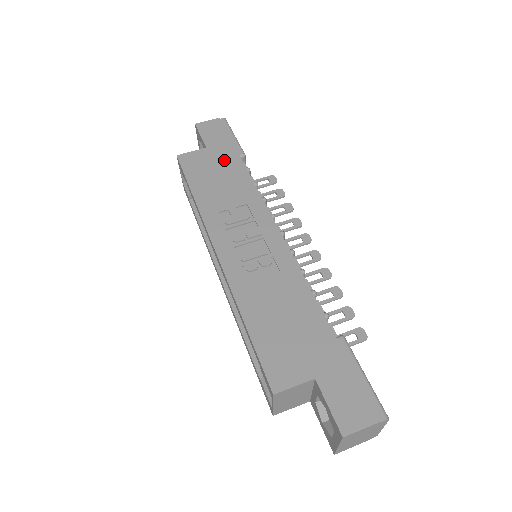
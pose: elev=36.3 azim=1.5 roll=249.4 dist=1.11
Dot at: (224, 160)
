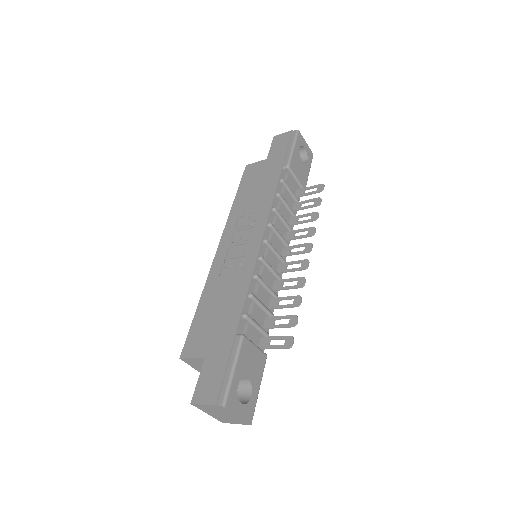
Dot at: (270, 171)
